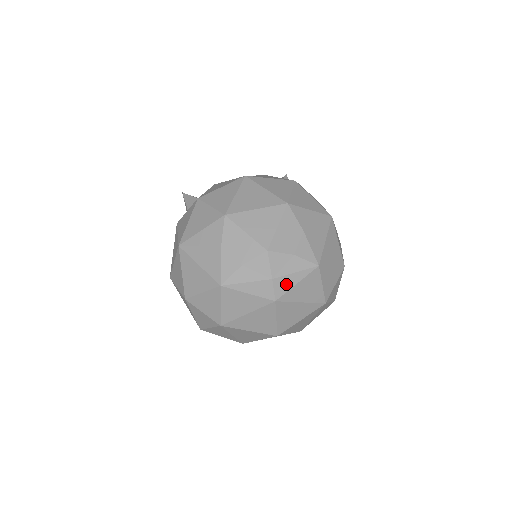
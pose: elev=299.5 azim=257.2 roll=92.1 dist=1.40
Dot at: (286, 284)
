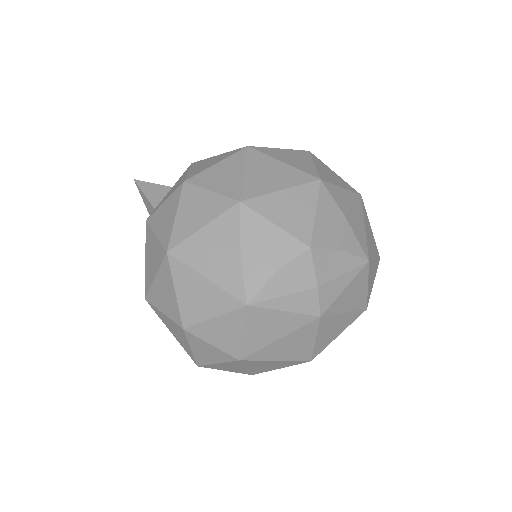
Dot at: (333, 291)
